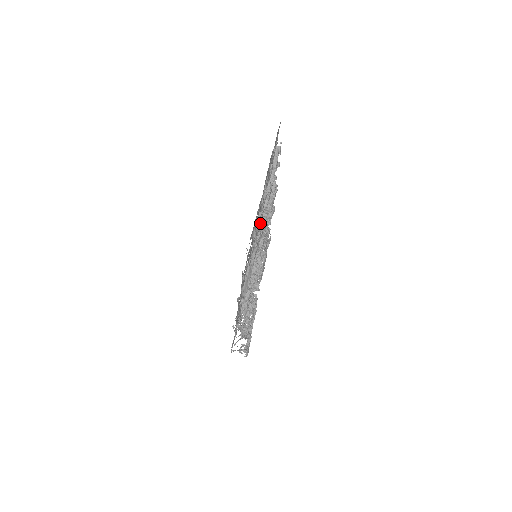
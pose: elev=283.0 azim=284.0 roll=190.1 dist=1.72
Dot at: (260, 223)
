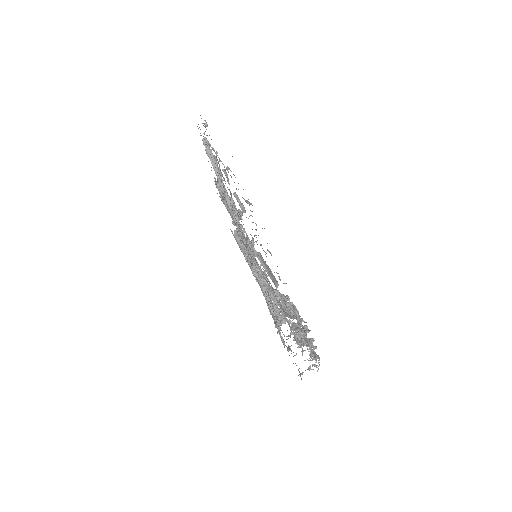
Dot at: occluded
